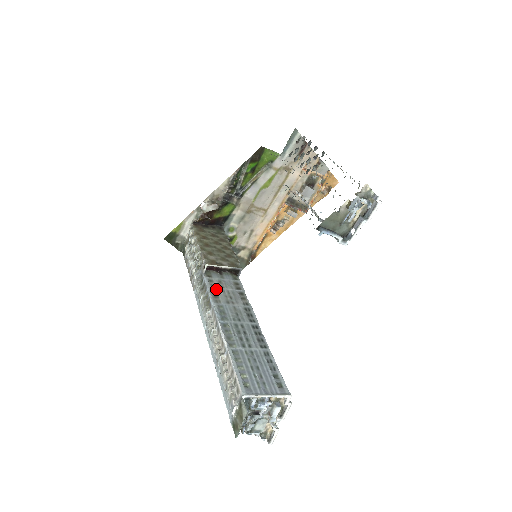
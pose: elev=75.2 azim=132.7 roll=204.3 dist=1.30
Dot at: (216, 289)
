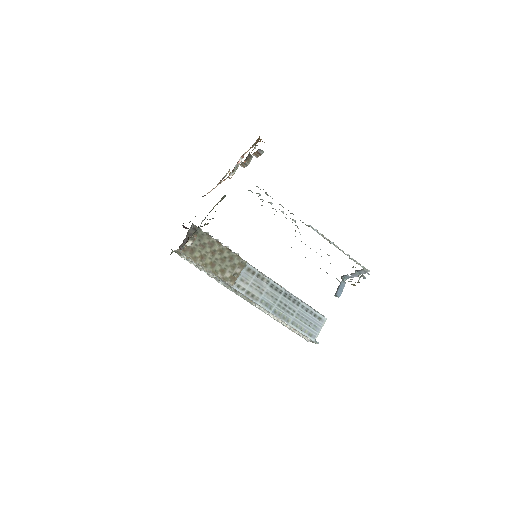
Dot at: (248, 290)
